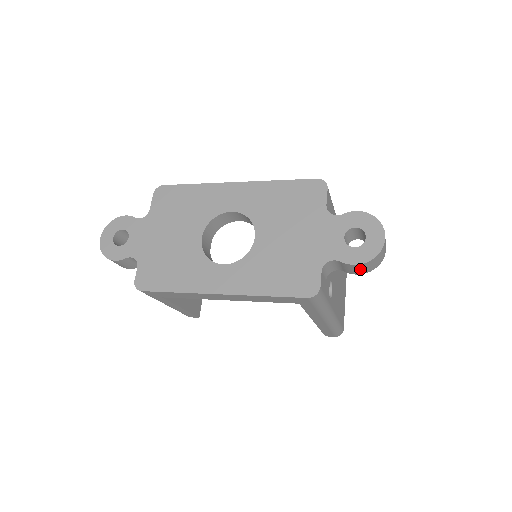
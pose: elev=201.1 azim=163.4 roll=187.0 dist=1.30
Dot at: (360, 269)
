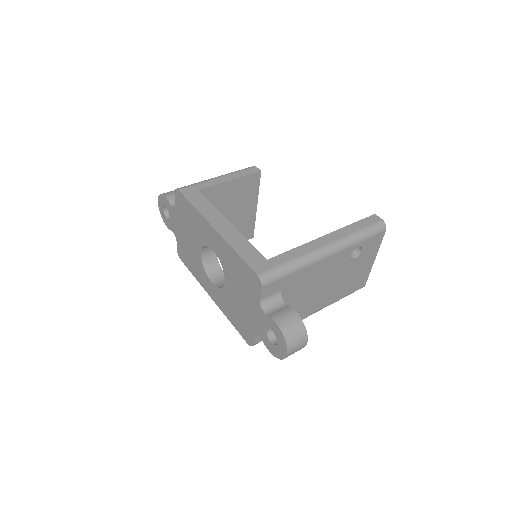
Dot at: occluded
